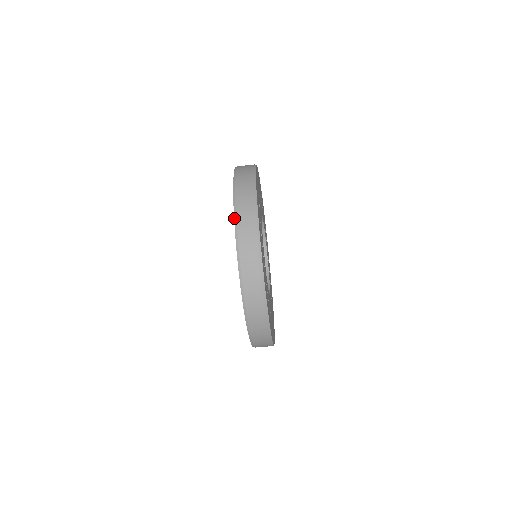
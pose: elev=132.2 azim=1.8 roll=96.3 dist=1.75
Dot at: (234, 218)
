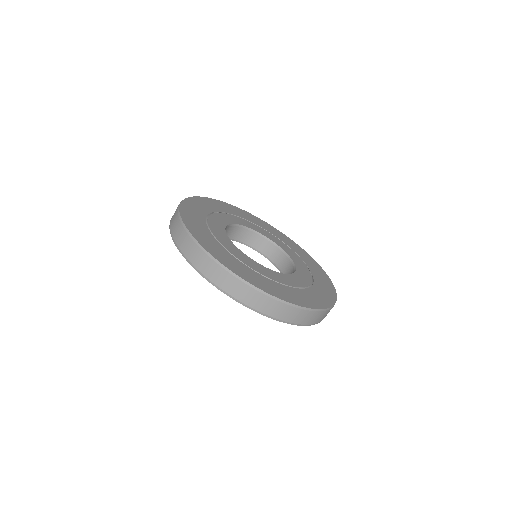
Dot at: occluded
